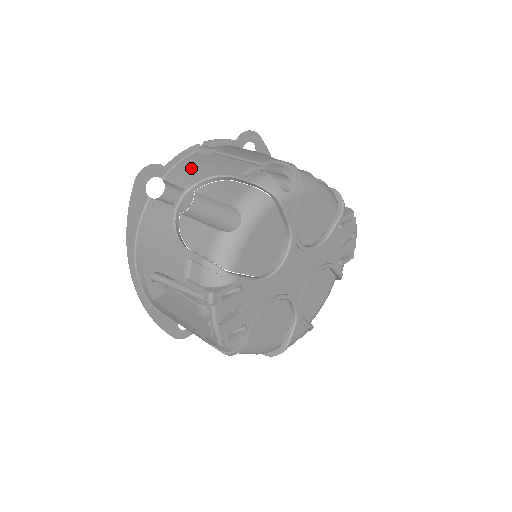
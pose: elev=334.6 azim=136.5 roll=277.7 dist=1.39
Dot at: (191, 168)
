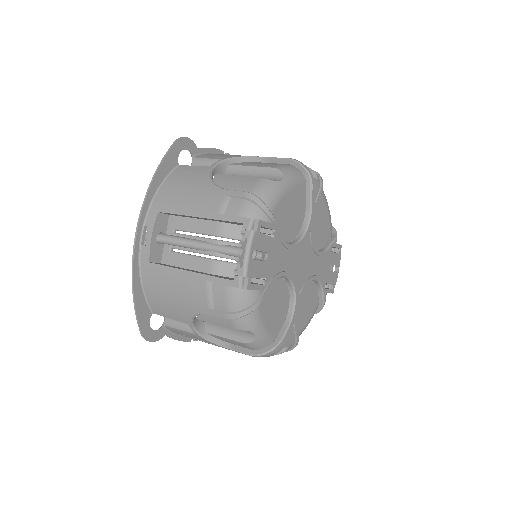
Dot at: occluded
